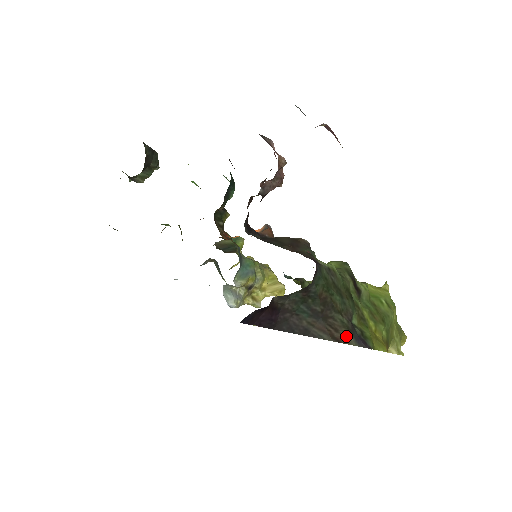
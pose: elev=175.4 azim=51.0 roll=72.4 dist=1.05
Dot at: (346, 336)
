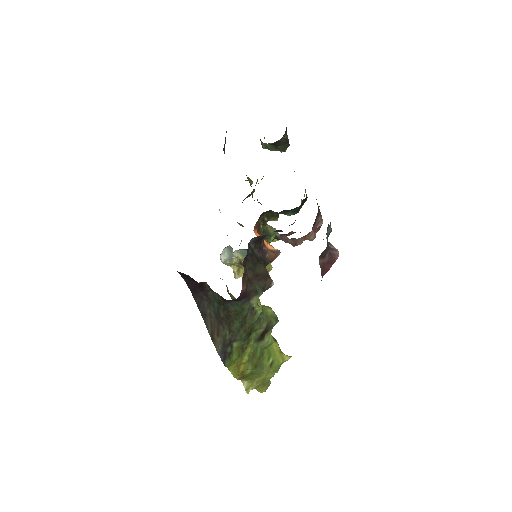
Dot at: (219, 343)
